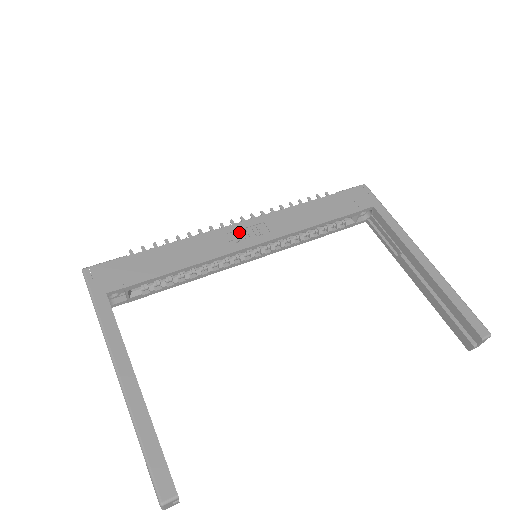
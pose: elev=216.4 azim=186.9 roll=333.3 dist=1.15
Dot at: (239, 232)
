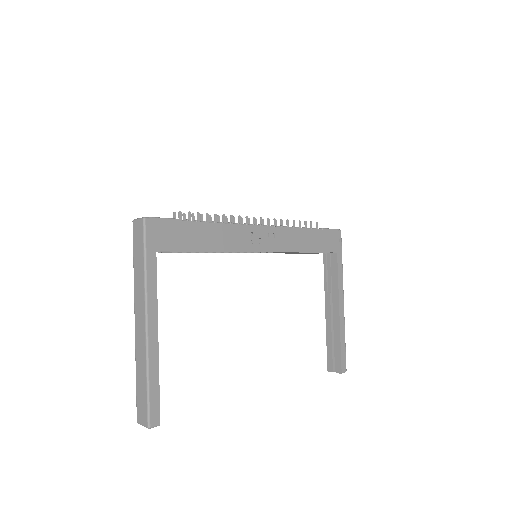
Dot at: (257, 235)
